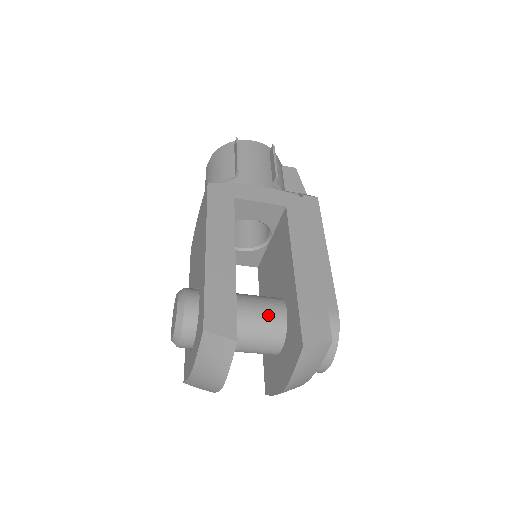
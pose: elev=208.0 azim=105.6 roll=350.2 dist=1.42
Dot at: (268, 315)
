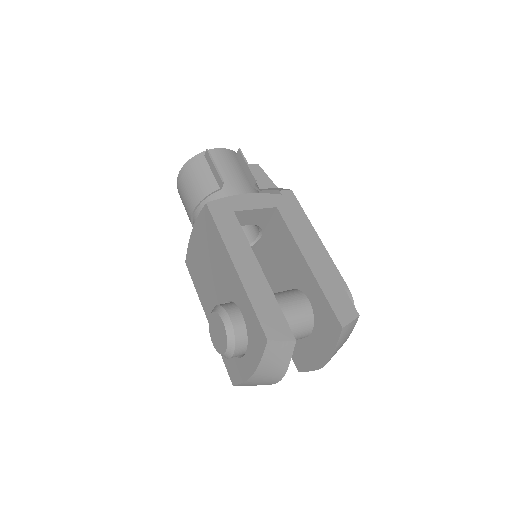
Dot at: (297, 308)
